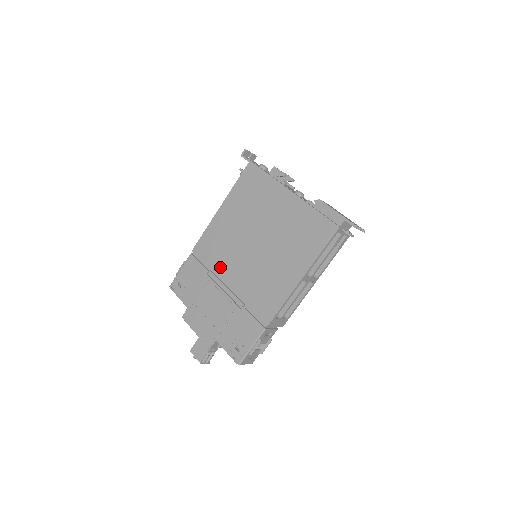
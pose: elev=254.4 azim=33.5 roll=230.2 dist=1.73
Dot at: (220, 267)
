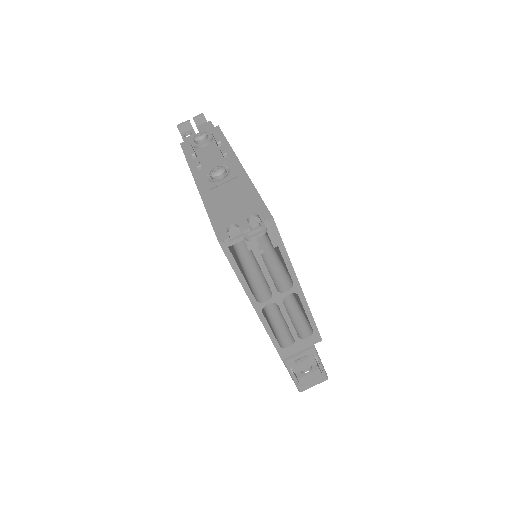
Dot at: occluded
